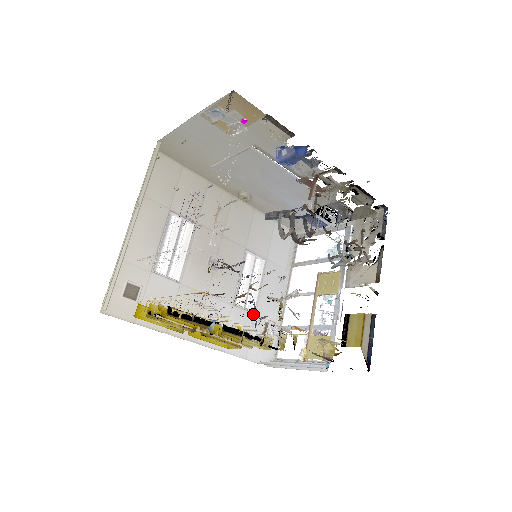
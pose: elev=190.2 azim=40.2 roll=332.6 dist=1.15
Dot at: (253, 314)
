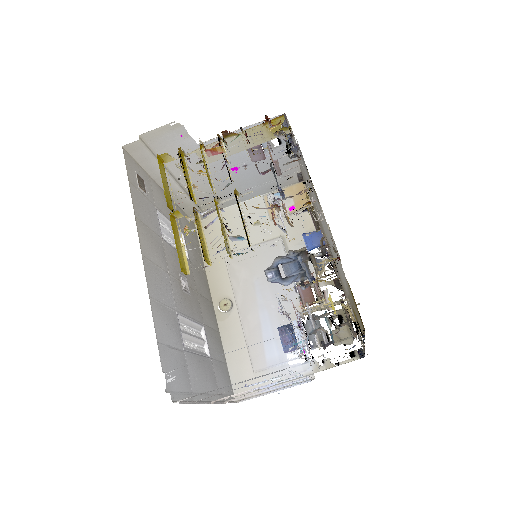
Dot at: occluded
